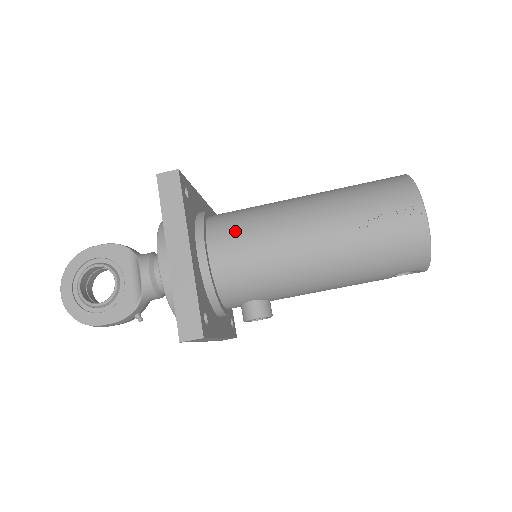
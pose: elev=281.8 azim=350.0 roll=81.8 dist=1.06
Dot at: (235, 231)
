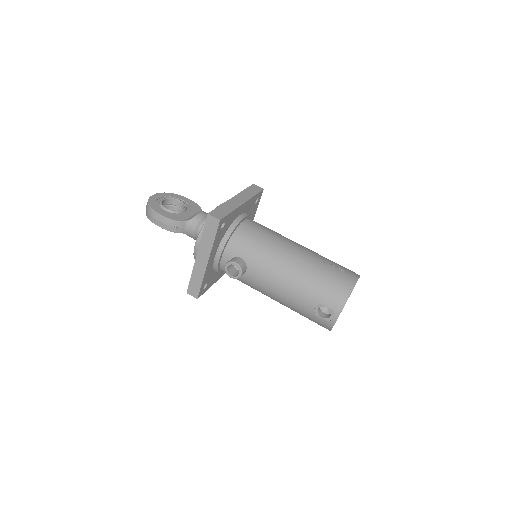
Dot at: (263, 226)
